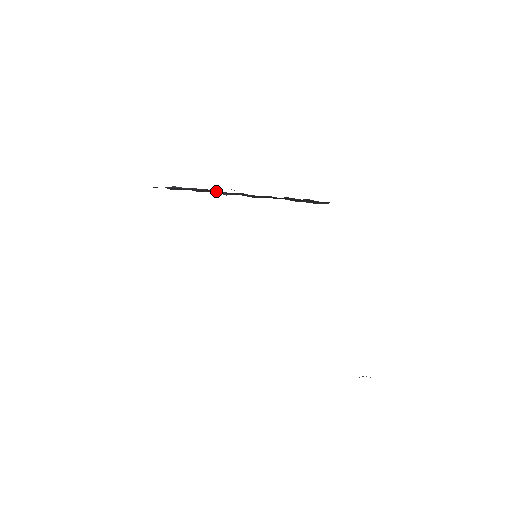
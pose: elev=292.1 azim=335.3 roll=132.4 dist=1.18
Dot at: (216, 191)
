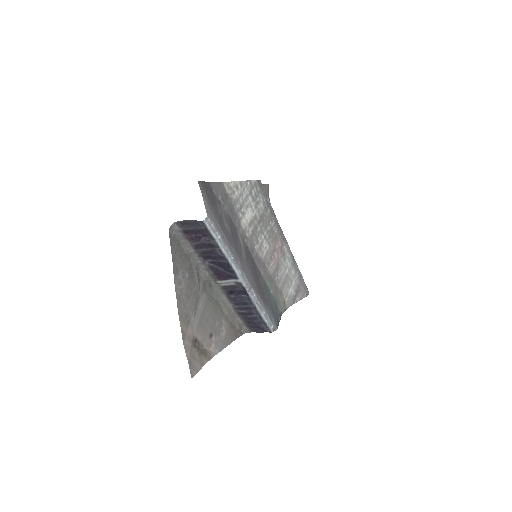
Dot at: occluded
